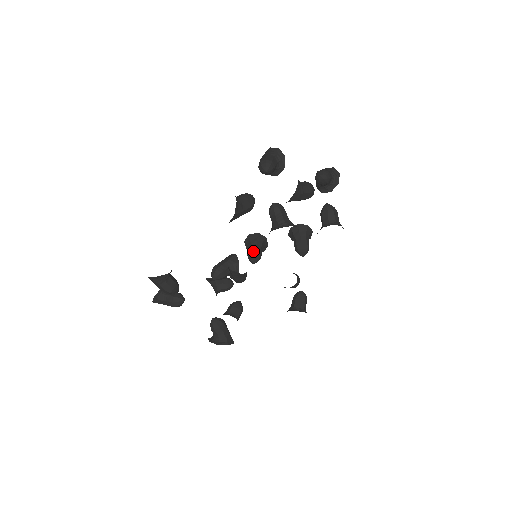
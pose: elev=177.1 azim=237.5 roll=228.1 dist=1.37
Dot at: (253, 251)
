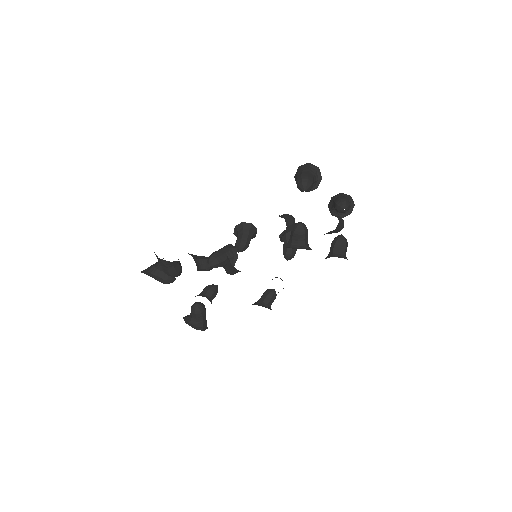
Dot at: (244, 241)
